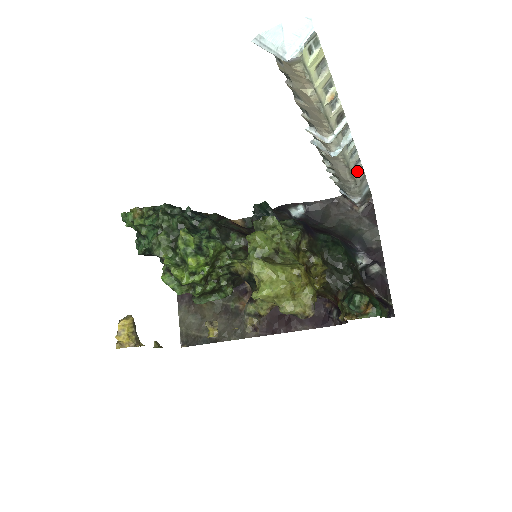
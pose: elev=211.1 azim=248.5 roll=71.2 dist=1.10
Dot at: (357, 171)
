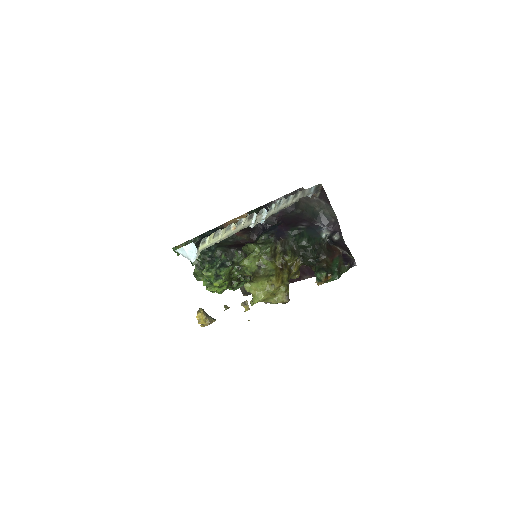
Dot at: (293, 198)
